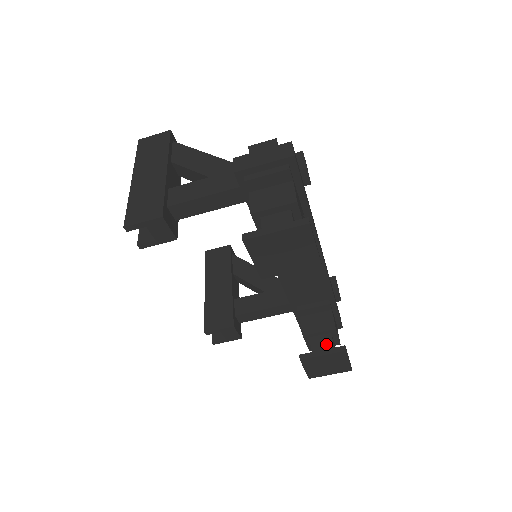
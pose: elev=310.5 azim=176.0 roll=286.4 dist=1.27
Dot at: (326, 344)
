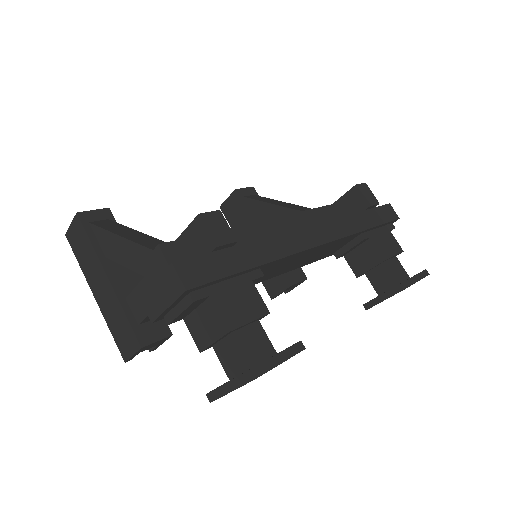
Dot at: (384, 277)
